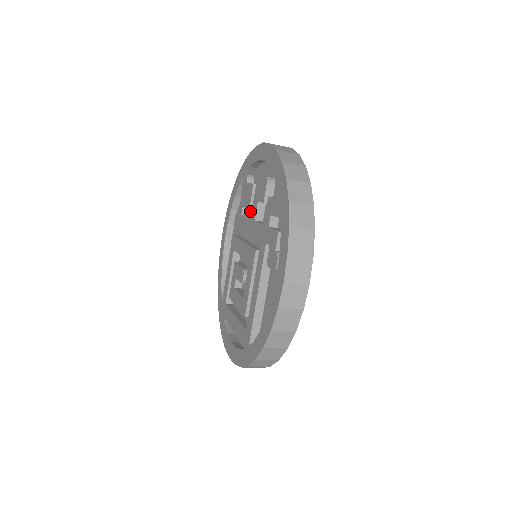
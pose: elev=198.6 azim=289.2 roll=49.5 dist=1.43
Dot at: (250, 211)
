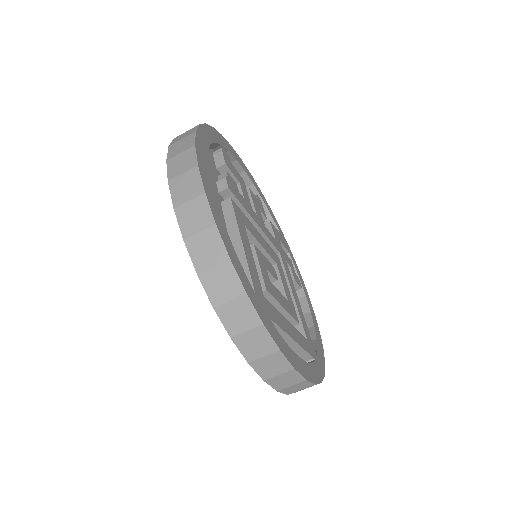
Dot at: occluded
